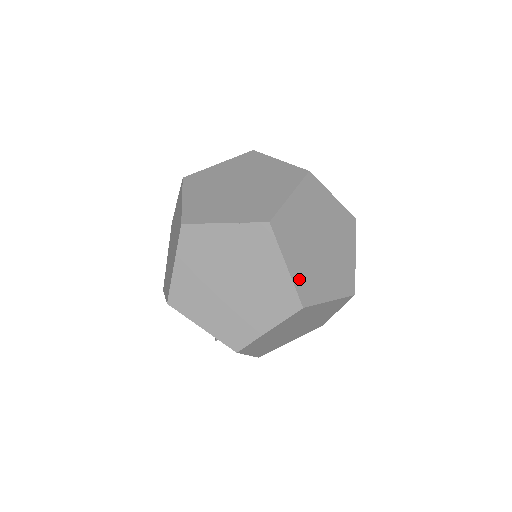
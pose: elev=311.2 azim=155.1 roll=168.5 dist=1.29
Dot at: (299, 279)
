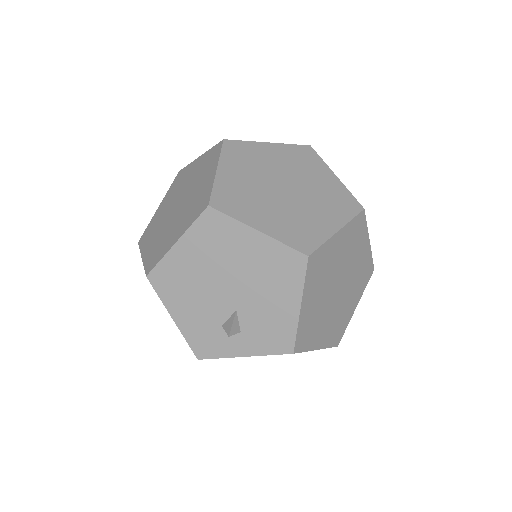
Dot at: occluded
